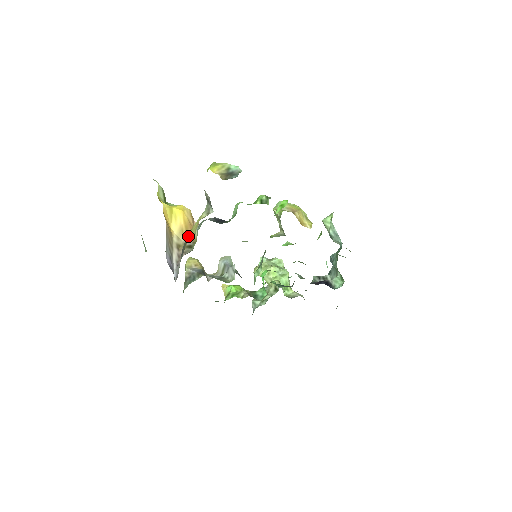
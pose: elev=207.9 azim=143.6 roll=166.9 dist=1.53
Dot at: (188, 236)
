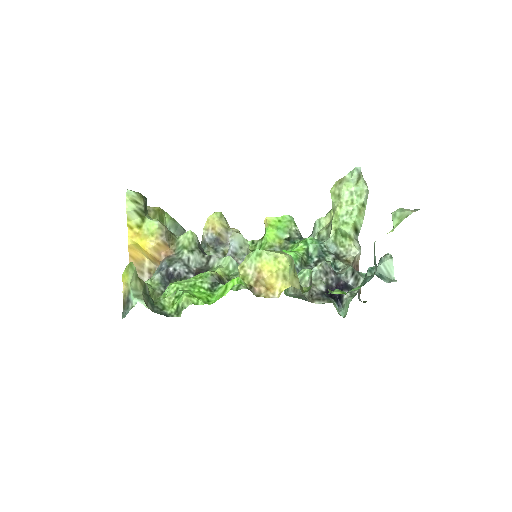
Dot at: occluded
